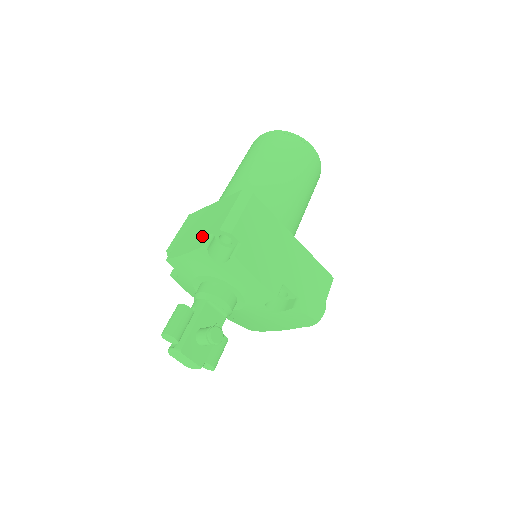
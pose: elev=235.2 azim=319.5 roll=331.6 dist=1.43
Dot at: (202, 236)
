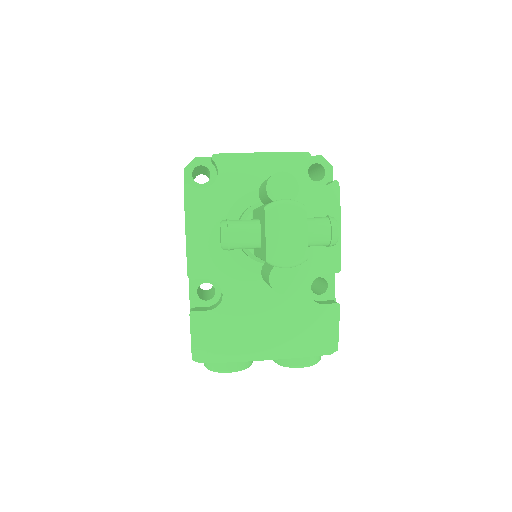
Dot at: occluded
